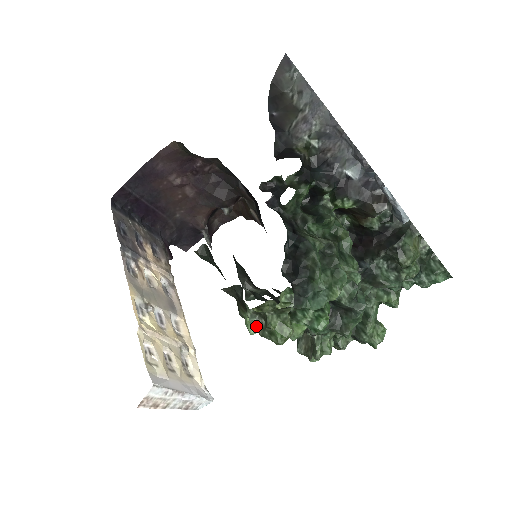
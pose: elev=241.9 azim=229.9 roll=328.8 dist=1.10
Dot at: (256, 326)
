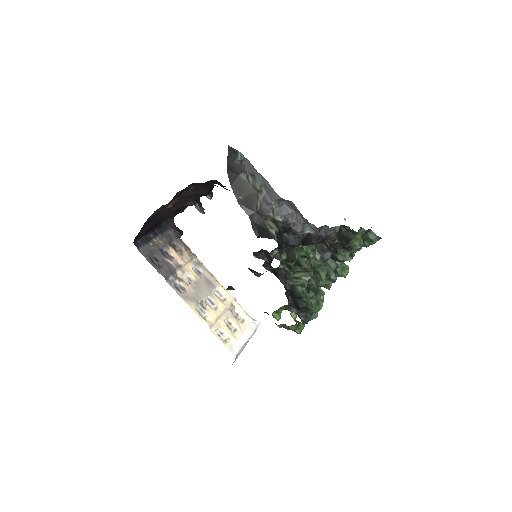
Dot at: (283, 327)
